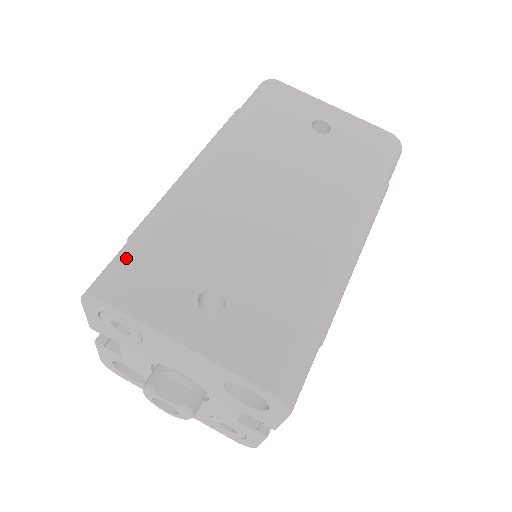
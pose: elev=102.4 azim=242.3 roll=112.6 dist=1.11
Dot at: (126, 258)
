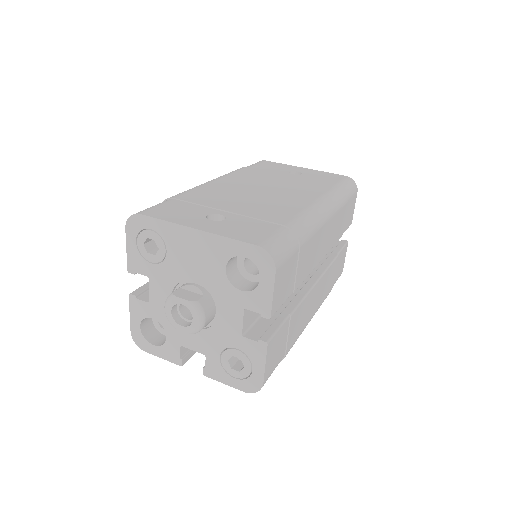
Dot at: (158, 204)
